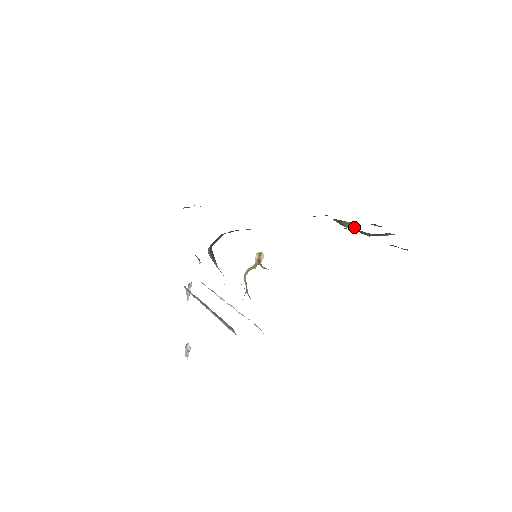
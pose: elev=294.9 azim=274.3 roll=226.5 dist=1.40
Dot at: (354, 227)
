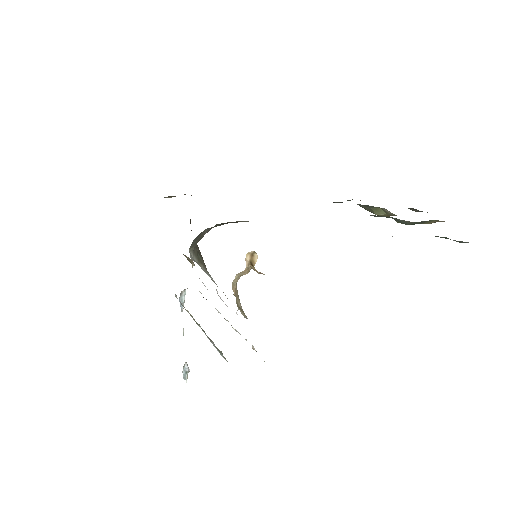
Dot at: (387, 214)
